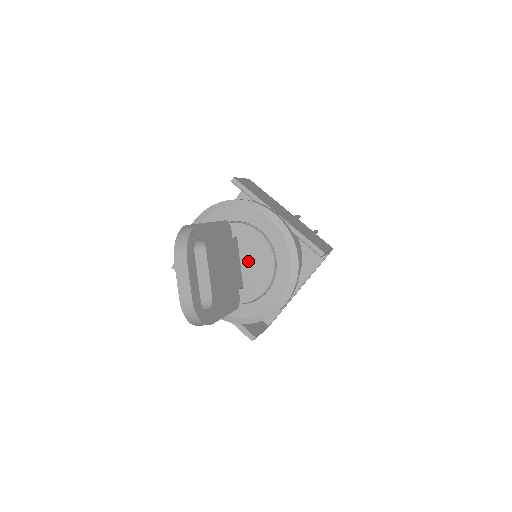
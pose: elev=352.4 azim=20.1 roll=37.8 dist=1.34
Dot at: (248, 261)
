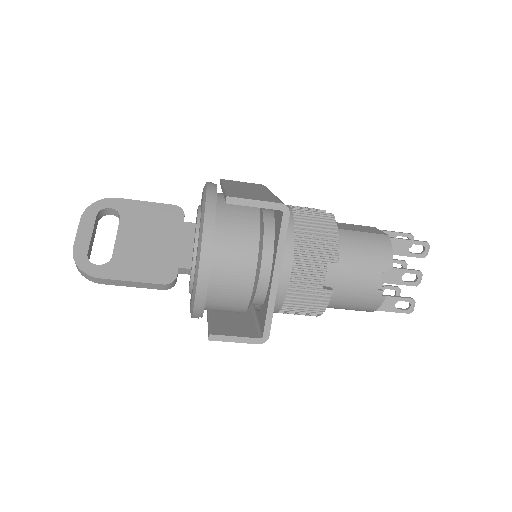
Dot at: occluded
